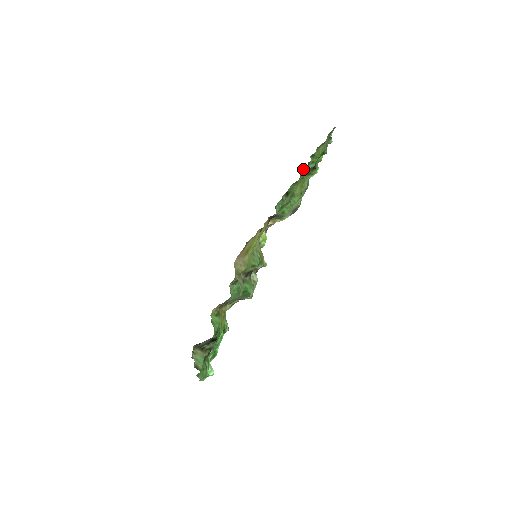
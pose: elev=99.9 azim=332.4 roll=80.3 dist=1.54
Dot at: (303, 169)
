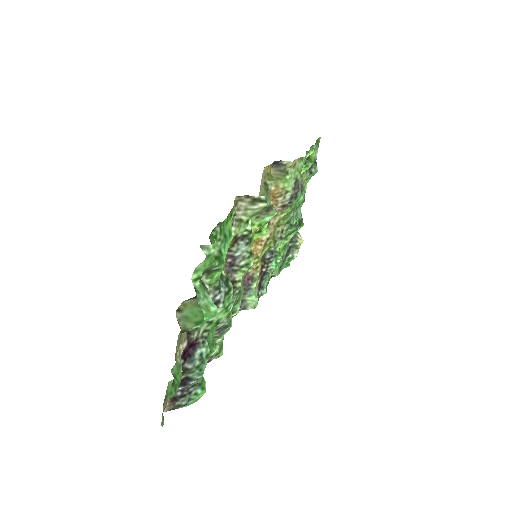
Dot at: occluded
